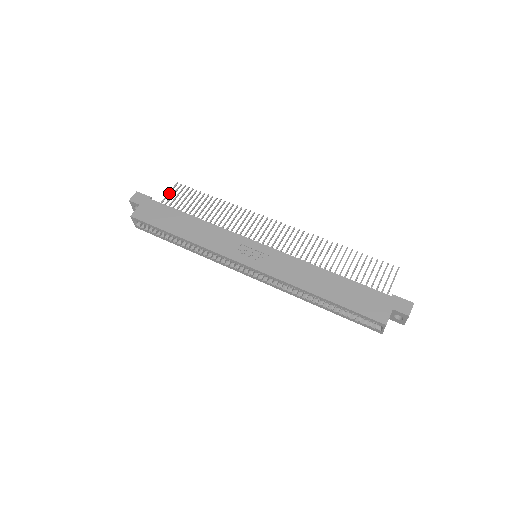
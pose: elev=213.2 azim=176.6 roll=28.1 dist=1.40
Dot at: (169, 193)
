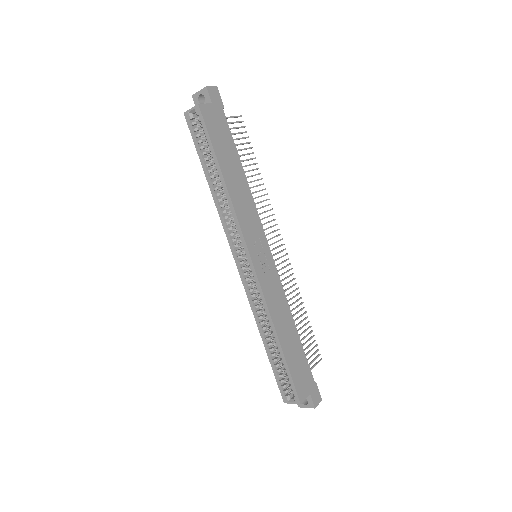
Dot at: (231, 117)
